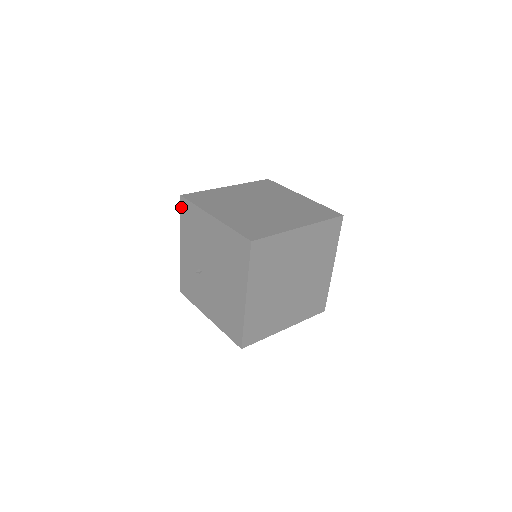
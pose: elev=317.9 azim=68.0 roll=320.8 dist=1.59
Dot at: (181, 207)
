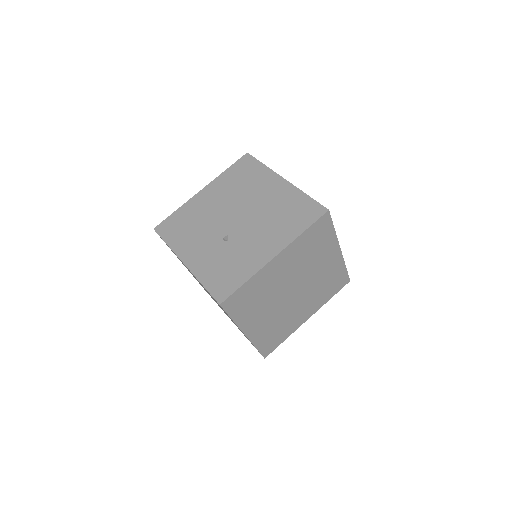
Dot at: (161, 234)
